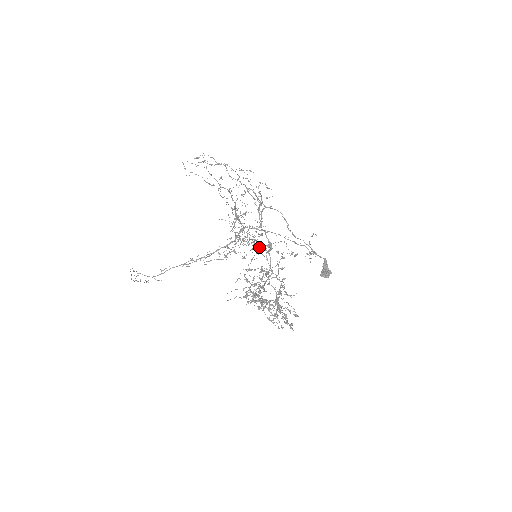
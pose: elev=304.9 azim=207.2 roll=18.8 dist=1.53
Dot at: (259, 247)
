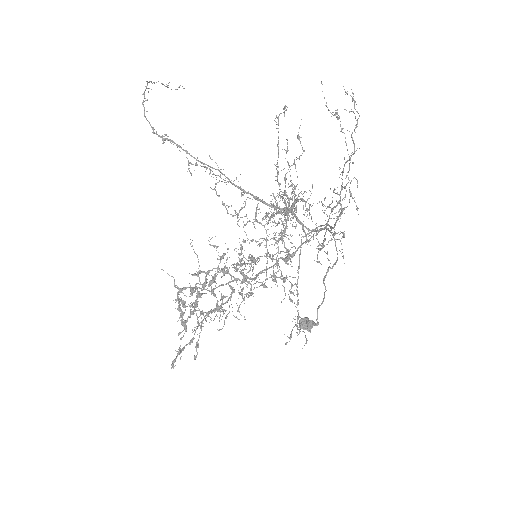
Dot at: occluded
